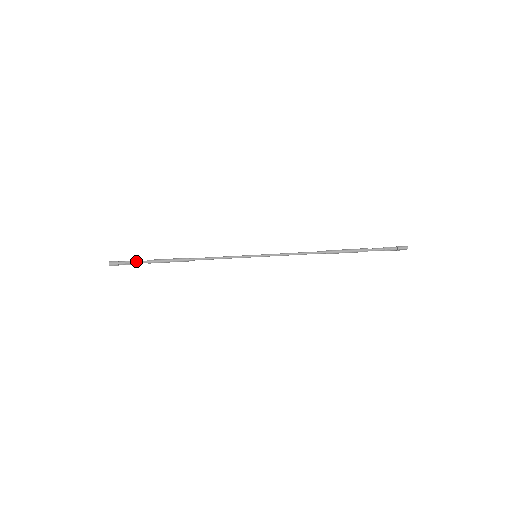
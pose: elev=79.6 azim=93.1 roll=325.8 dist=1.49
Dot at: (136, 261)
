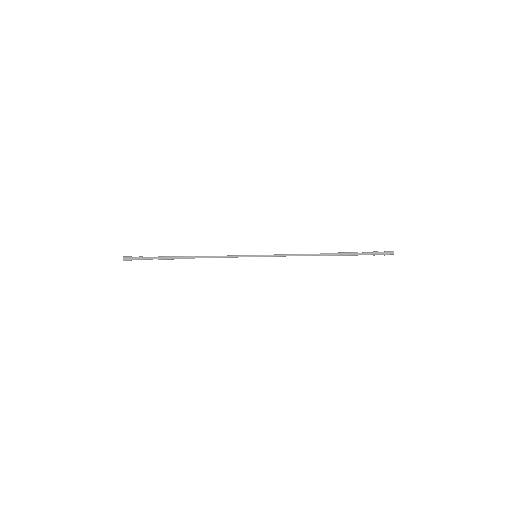
Dot at: (147, 257)
